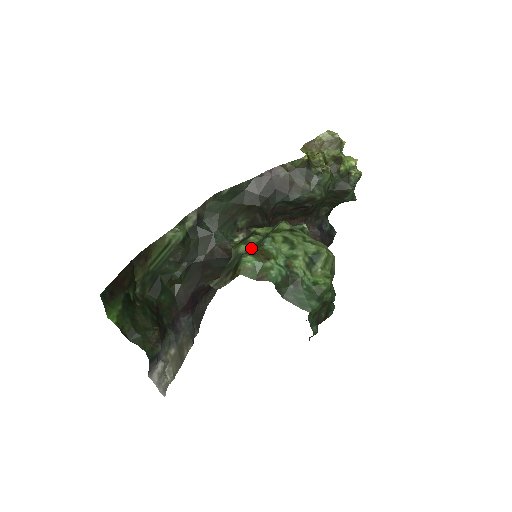
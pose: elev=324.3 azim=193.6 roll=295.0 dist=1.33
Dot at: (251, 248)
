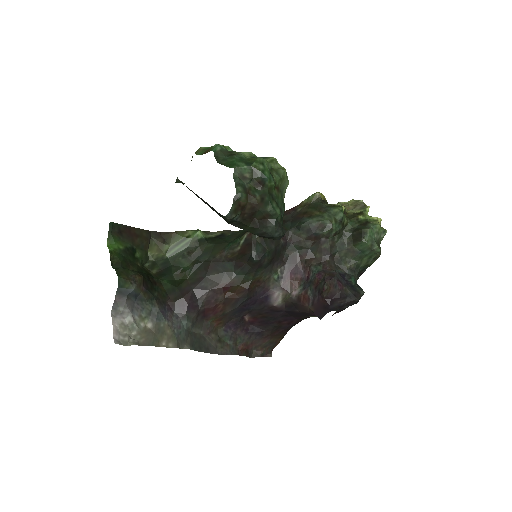
Dot at: occluded
